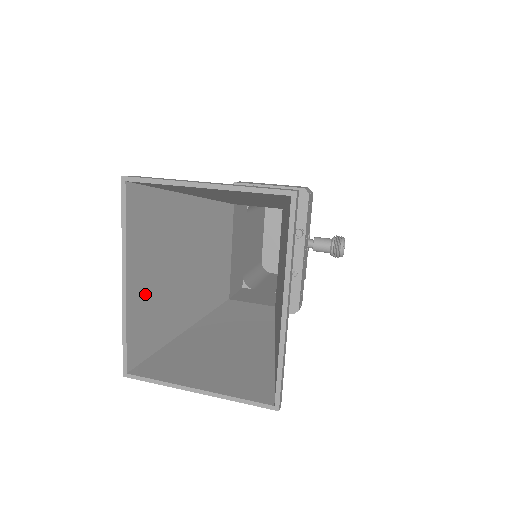
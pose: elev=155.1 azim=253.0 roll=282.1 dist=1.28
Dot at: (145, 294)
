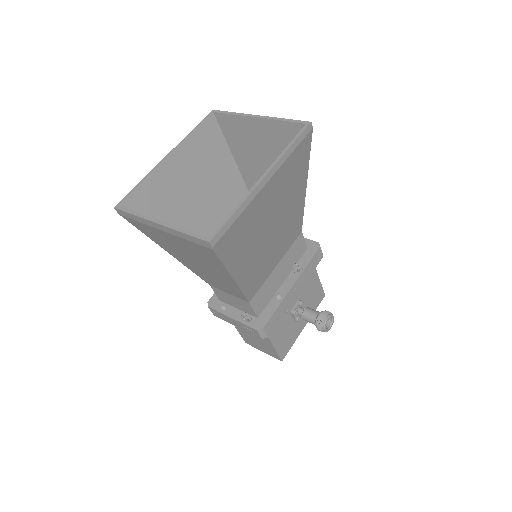
Dot at: (172, 180)
